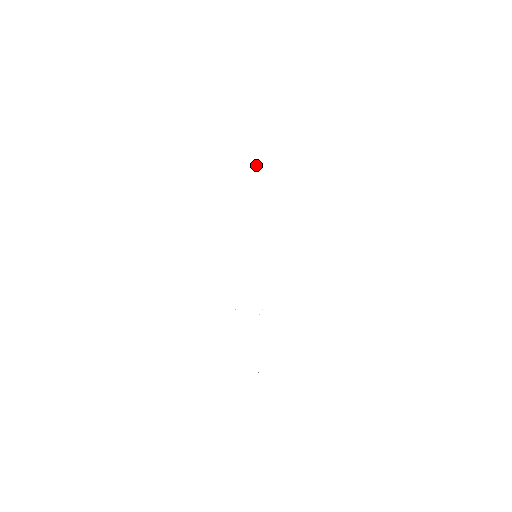
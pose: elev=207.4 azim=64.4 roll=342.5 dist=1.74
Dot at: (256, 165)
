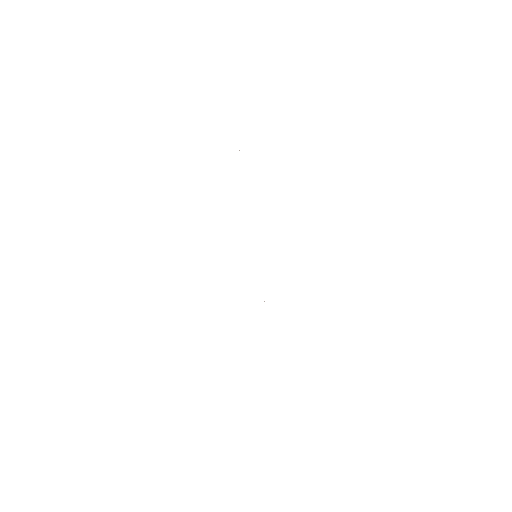
Dot at: occluded
